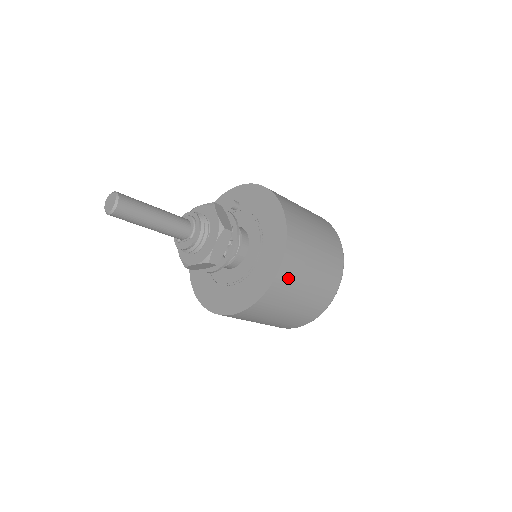
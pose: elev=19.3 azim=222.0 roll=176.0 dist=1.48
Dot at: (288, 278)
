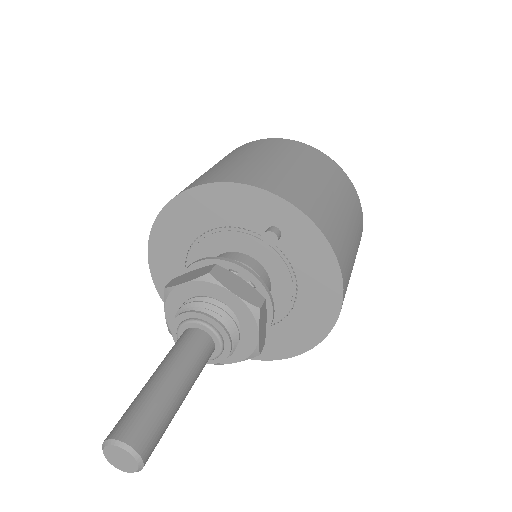
Dot at: occluded
